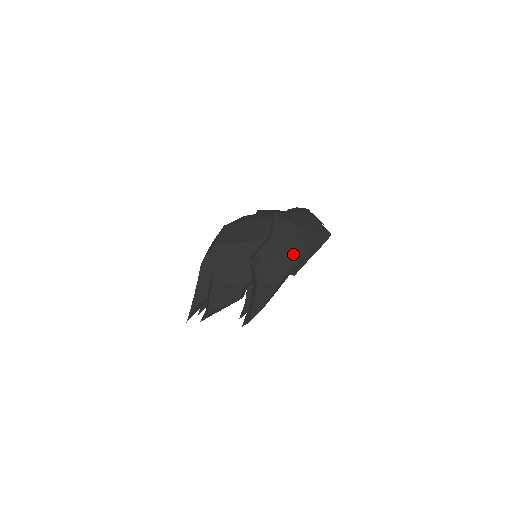
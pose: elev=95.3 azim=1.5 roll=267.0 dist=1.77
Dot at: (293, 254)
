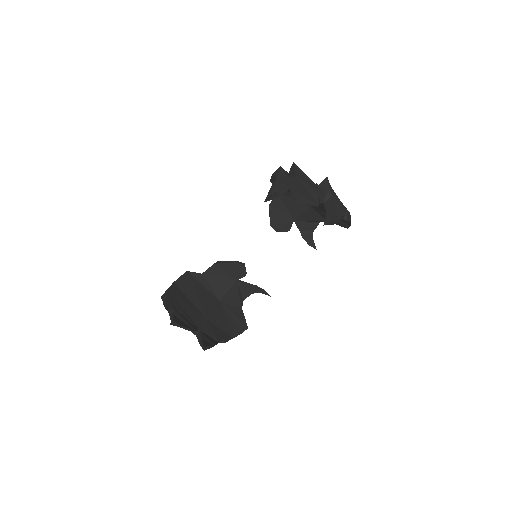
Dot at: occluded
